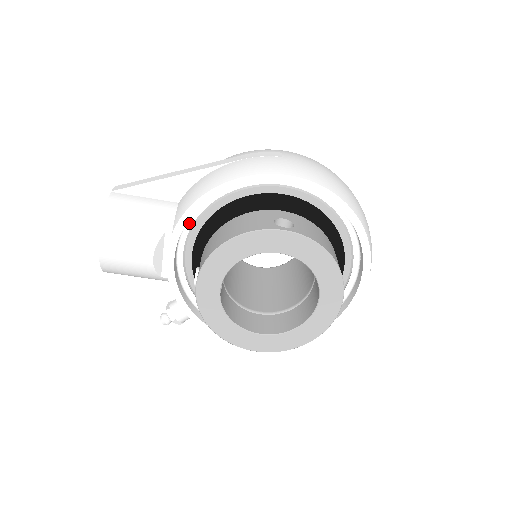
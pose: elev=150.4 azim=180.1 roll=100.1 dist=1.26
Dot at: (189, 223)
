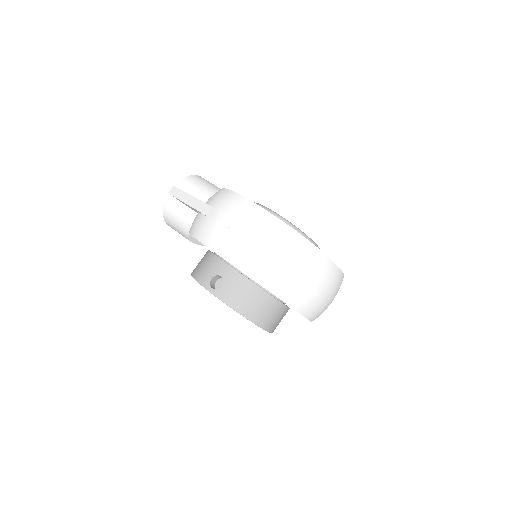
Dot at: occluded
